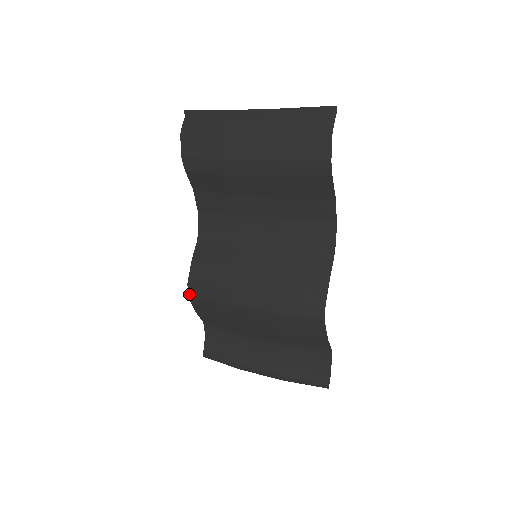
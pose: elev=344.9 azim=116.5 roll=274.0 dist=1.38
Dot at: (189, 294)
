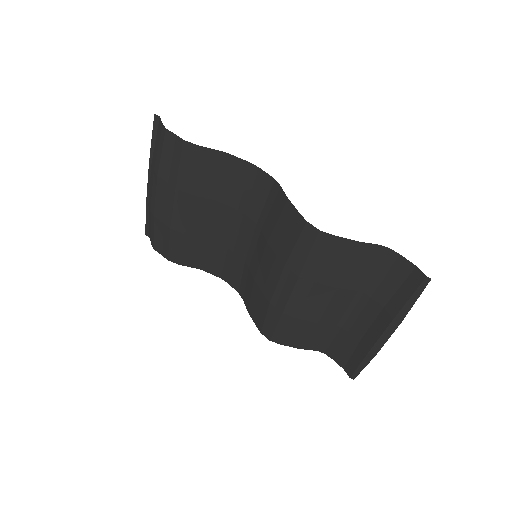
Dot at: (270, 339)
